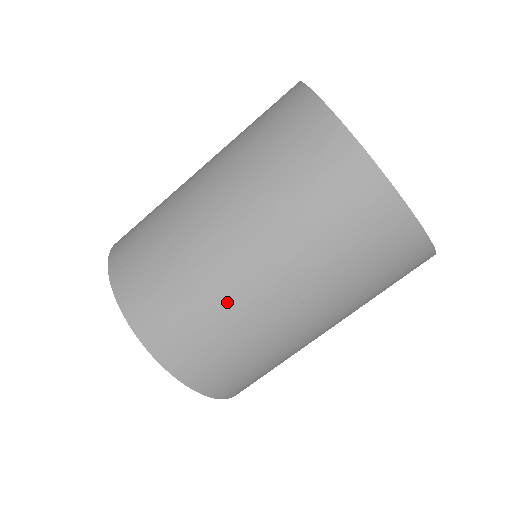
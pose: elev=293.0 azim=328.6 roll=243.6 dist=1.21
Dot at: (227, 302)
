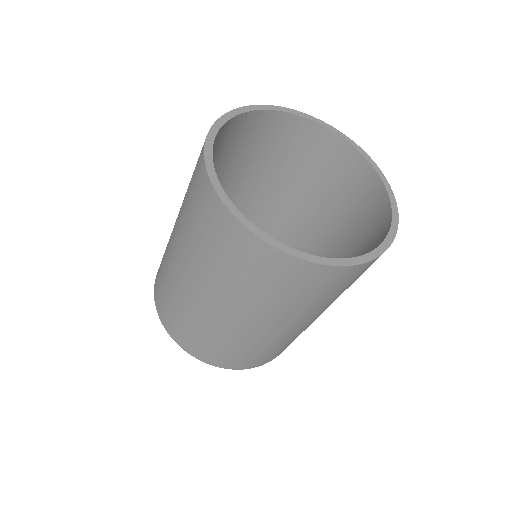
Dot at: (254, 342)
